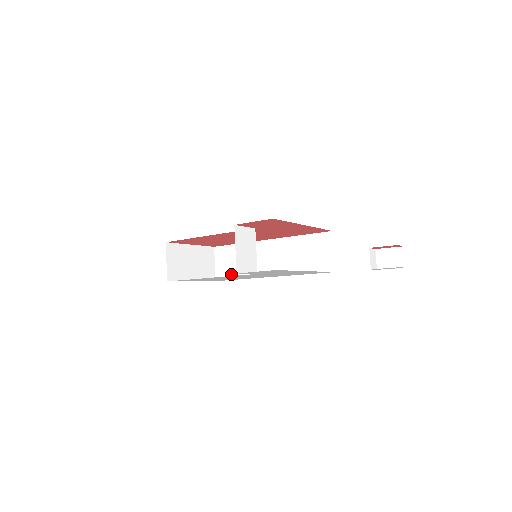
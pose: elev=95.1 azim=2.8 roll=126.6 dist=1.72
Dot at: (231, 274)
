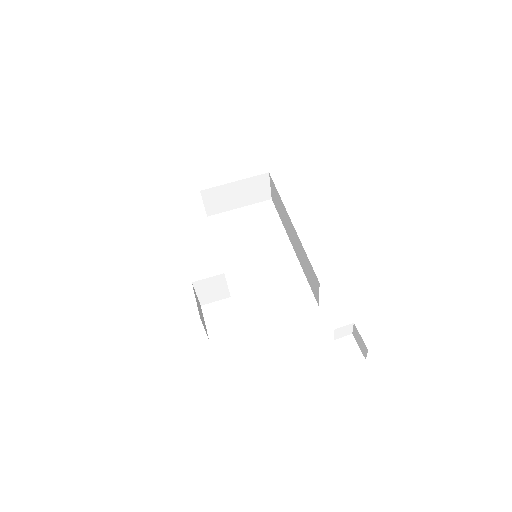
Dot at: (277, 209)
